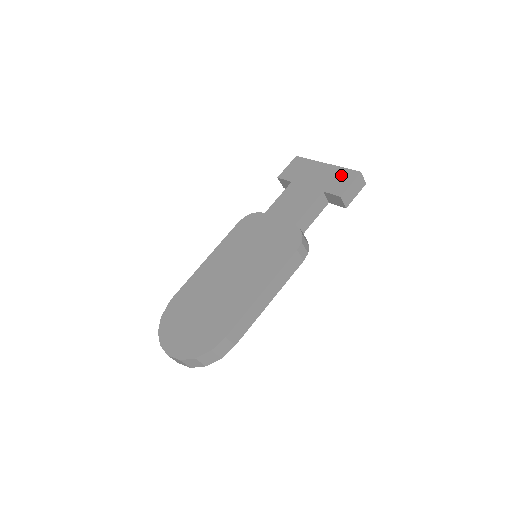
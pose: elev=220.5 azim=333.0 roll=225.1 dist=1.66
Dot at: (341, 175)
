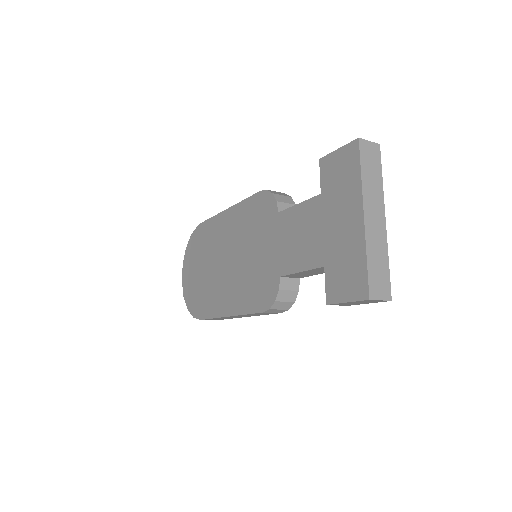
Dot at: (353, 269)
